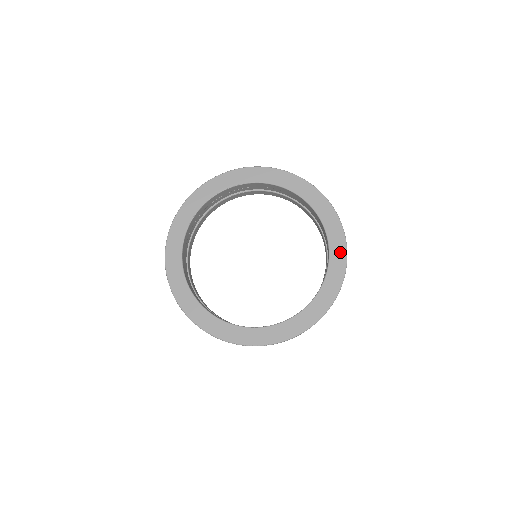
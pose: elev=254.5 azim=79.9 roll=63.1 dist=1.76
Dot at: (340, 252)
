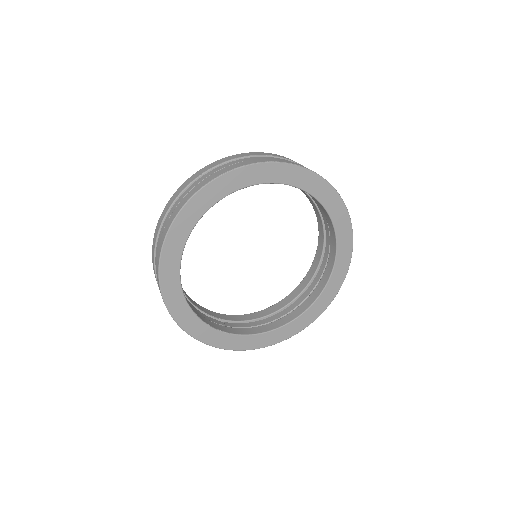
Dot at: (326, 301)
